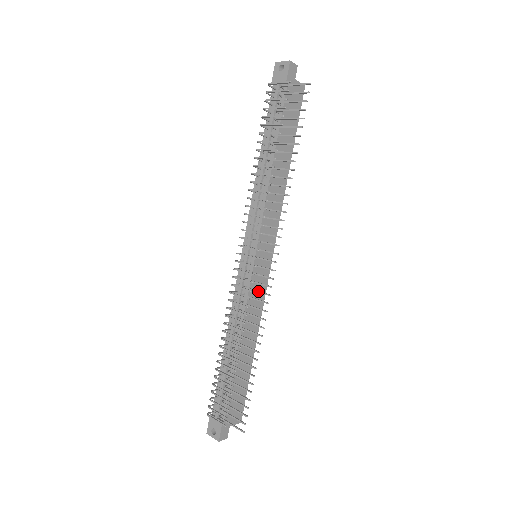
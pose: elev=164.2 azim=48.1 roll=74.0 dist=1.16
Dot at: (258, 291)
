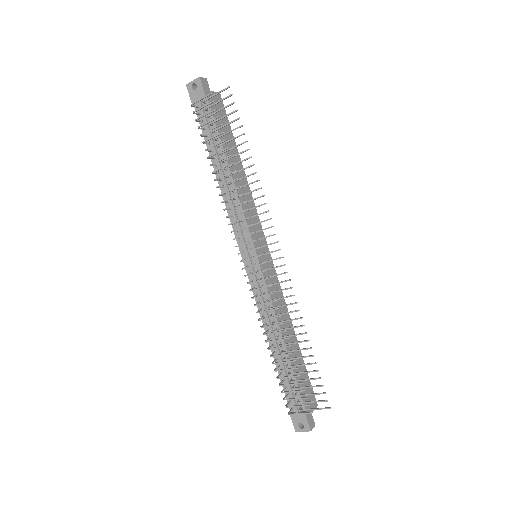
Dot at: (277, 283)
